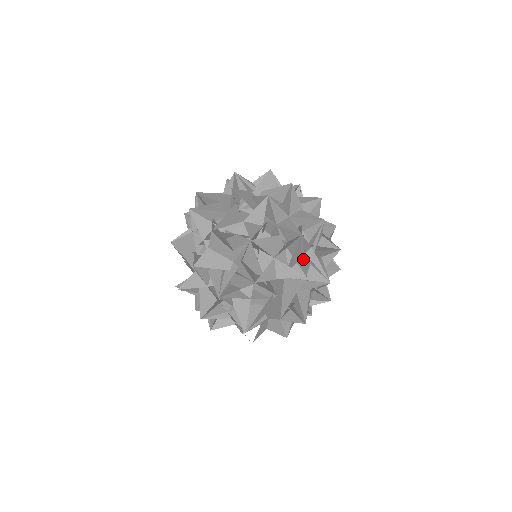
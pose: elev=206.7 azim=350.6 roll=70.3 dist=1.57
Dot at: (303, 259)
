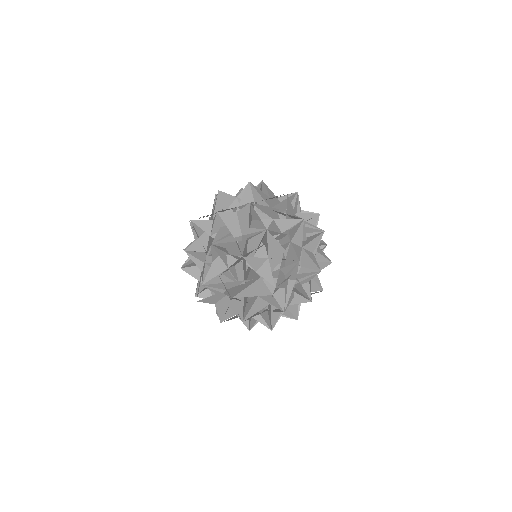
Dot at: (284, 279)
